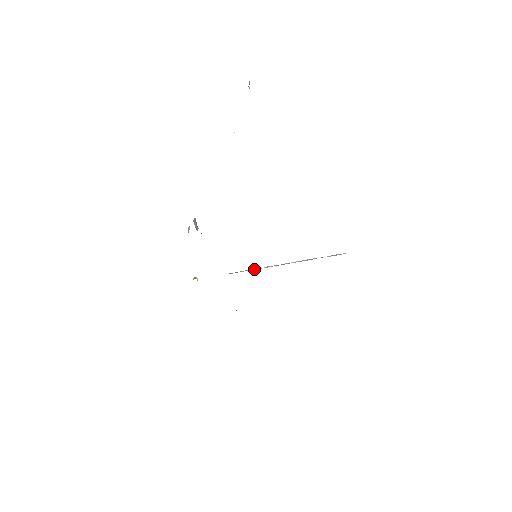
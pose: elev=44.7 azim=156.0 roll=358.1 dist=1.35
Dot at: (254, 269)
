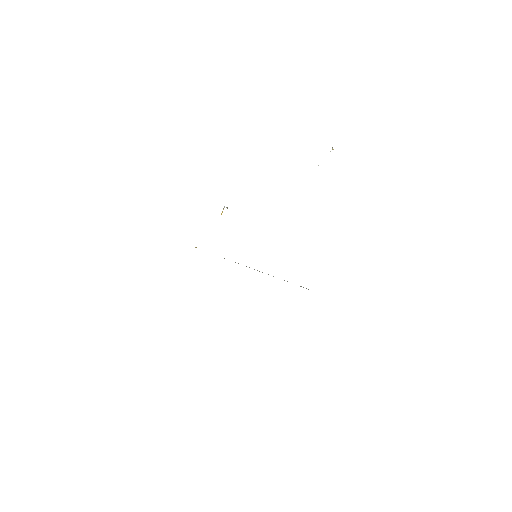
Dot at: occluded
